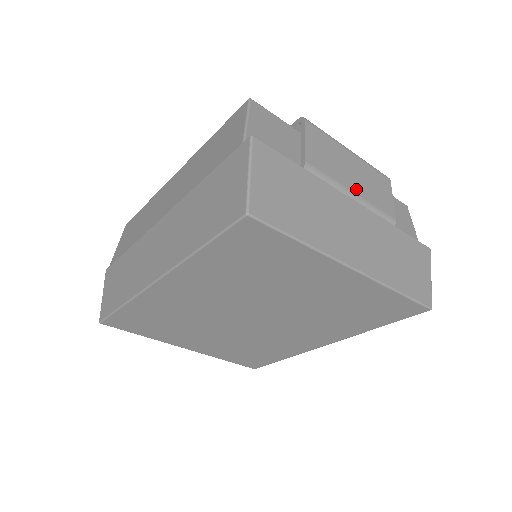
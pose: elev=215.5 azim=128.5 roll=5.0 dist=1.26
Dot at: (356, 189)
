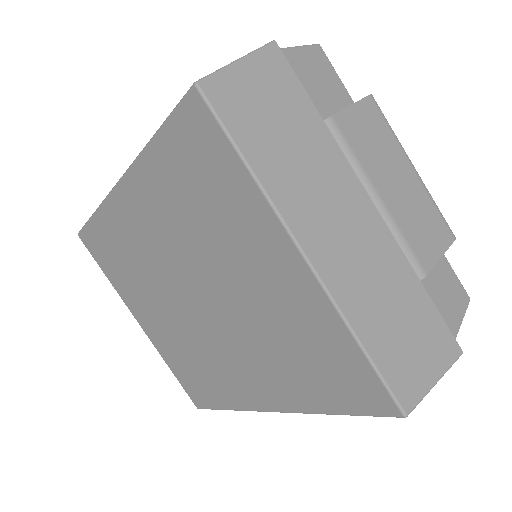
Dot at: (387, 197)
